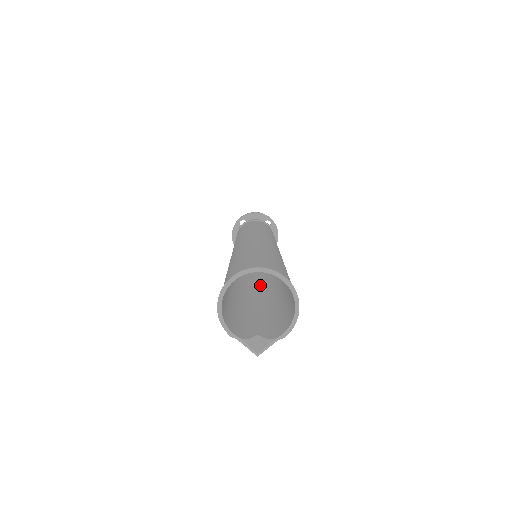
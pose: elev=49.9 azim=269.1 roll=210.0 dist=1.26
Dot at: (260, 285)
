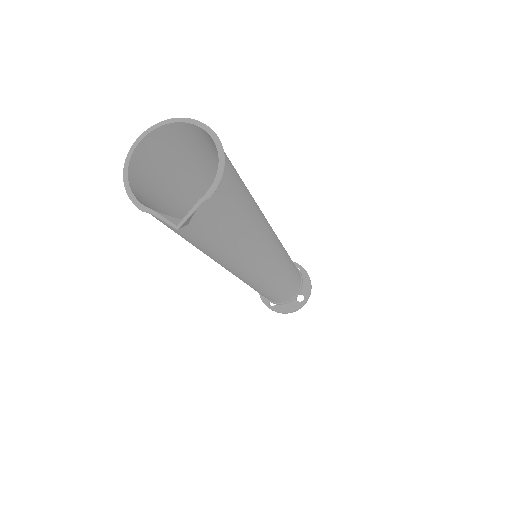
Dot at: (254, 272)
